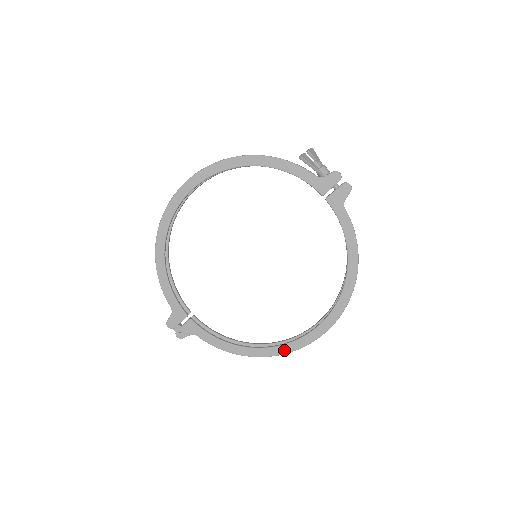
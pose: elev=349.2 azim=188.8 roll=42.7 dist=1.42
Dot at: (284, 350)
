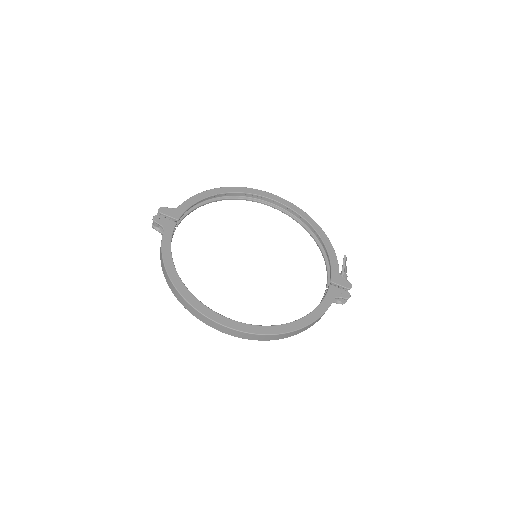
Dot at: (193, 301)
